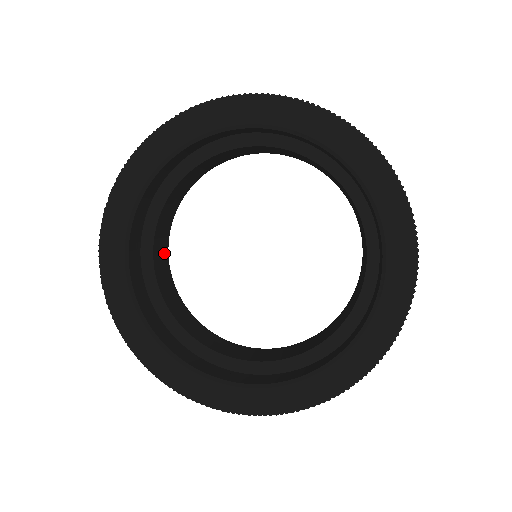
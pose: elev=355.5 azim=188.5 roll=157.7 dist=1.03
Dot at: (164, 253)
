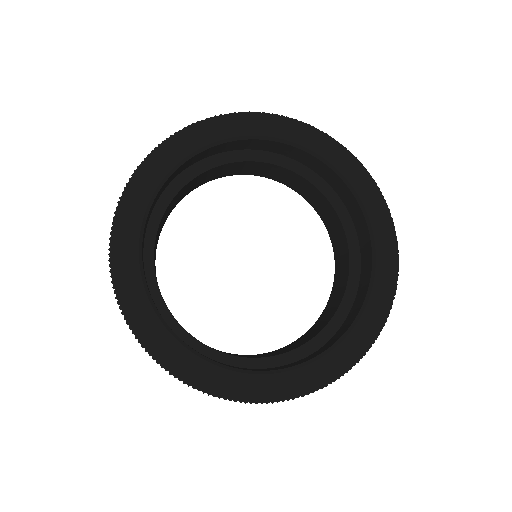
Dot at: (155, 251)
